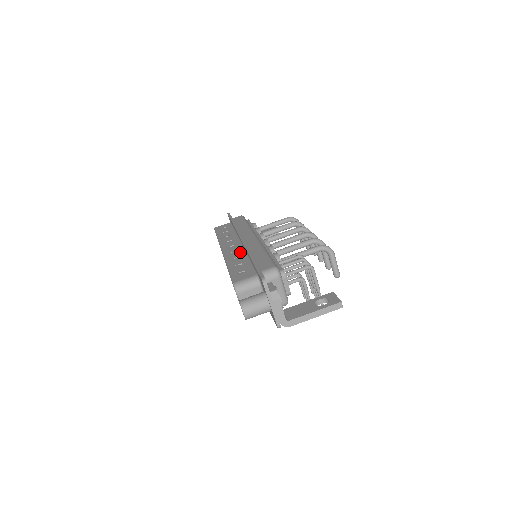
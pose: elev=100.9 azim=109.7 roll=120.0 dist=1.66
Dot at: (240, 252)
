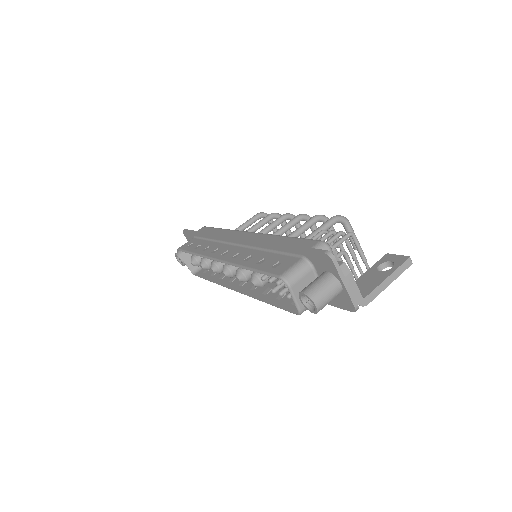
Dot at: (247, 251)
